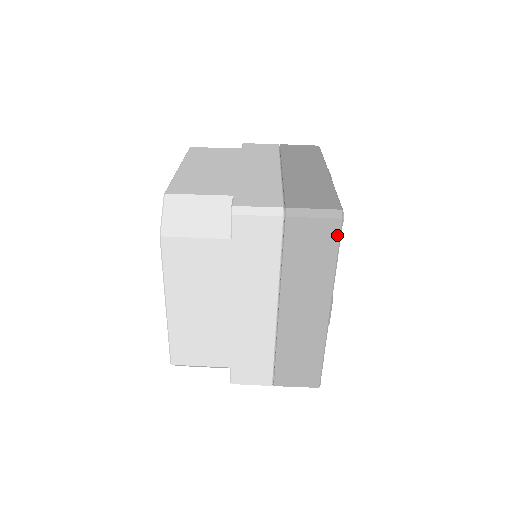
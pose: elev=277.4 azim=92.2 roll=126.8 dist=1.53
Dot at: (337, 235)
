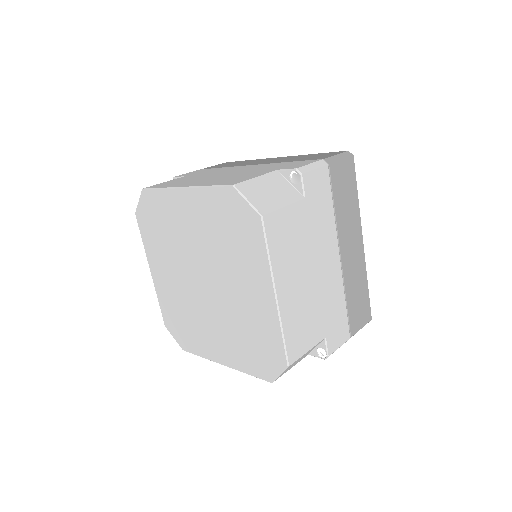
Dot at: occluded
